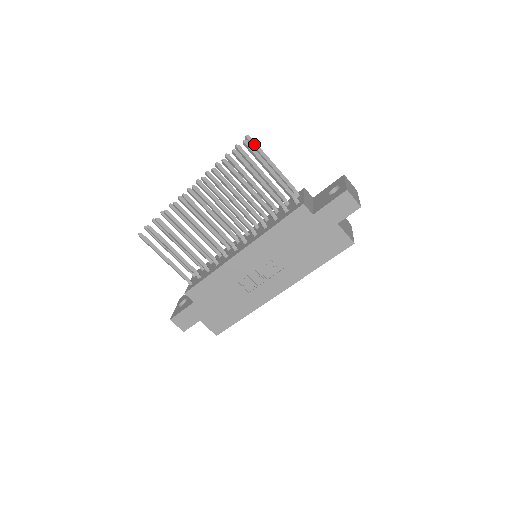
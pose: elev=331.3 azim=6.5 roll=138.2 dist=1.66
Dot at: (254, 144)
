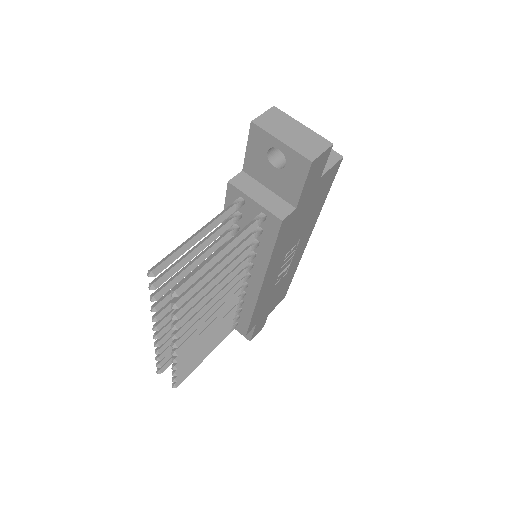
Dot at: (165, 265)
